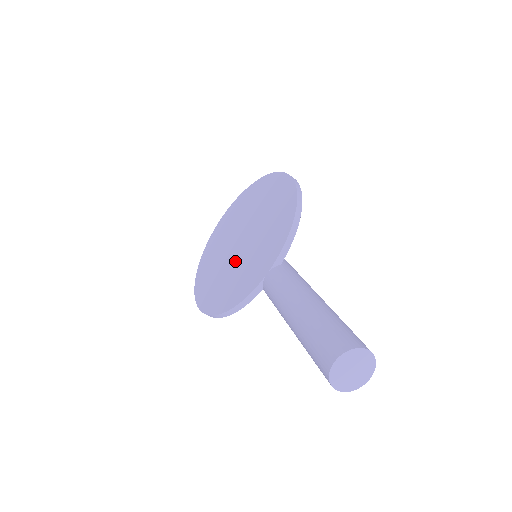
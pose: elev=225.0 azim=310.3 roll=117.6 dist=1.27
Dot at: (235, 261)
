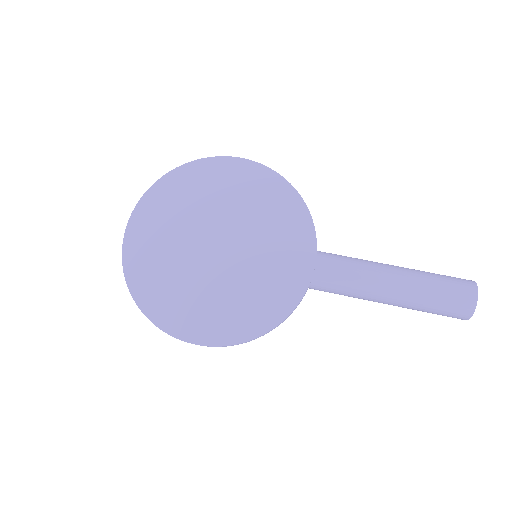
Dot at: (233, 271)
